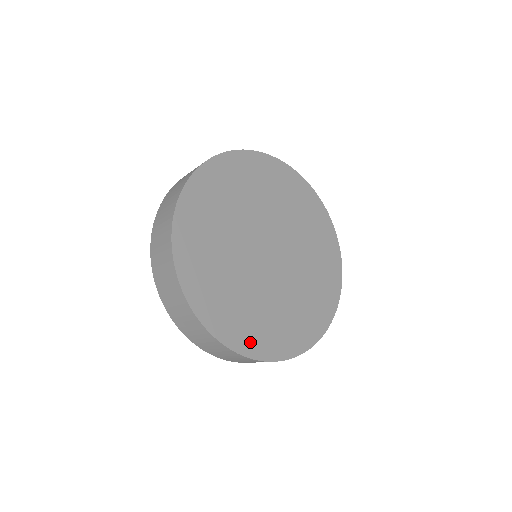
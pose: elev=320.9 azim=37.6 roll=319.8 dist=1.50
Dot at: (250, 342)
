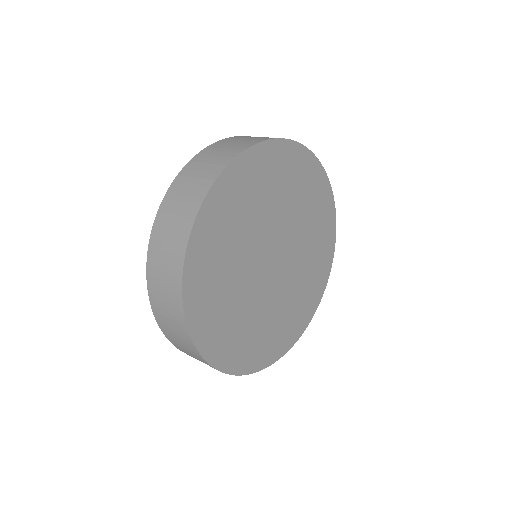
Dot at: (210, 338)
